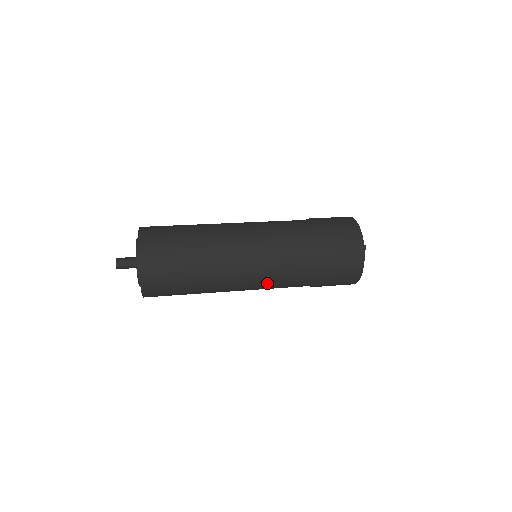
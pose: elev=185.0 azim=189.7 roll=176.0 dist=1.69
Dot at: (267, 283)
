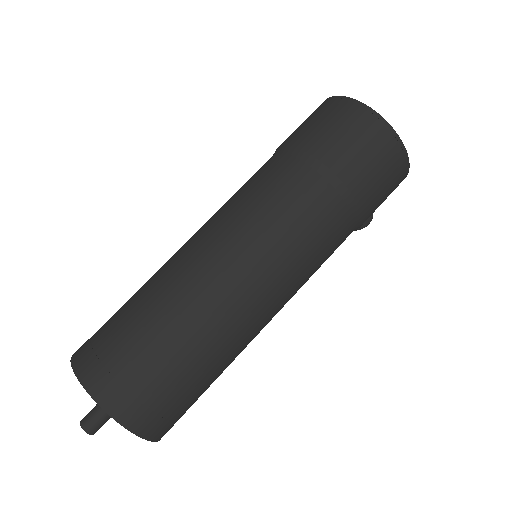
Dot at: (277, 249)
